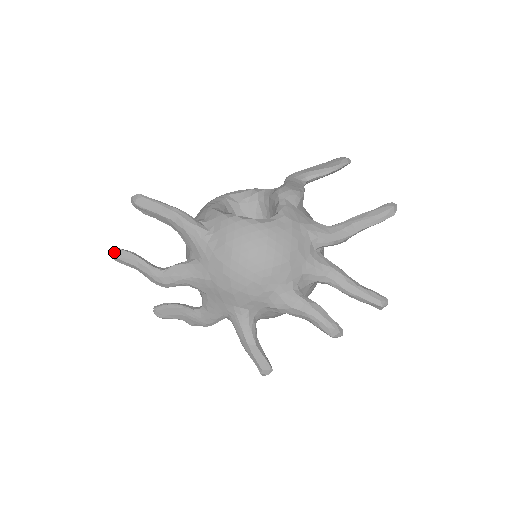
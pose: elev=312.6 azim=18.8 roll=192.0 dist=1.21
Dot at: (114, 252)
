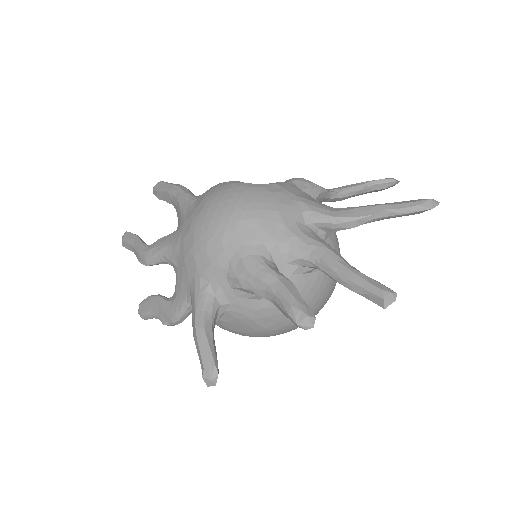
Dot at: (123, 236)
